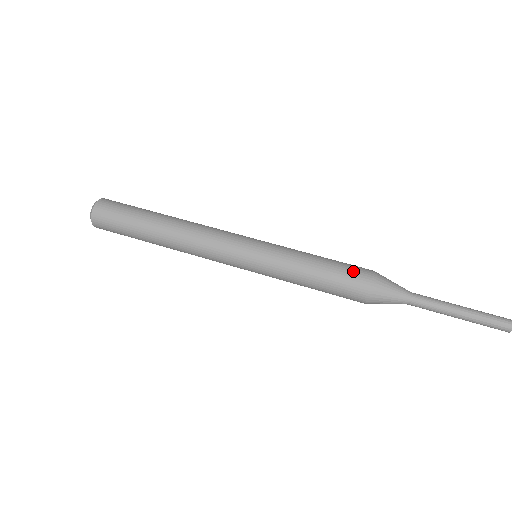
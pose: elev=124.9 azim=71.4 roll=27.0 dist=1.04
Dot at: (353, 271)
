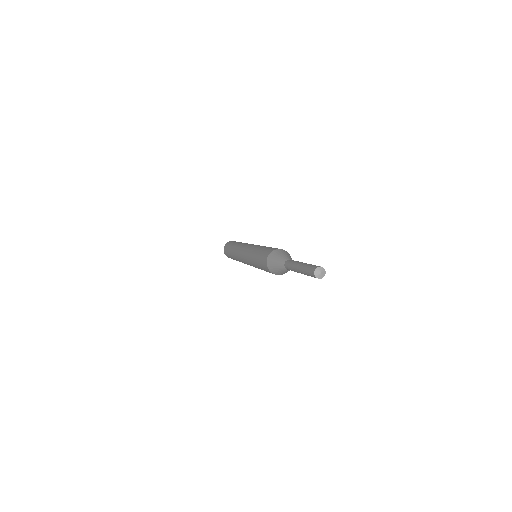
Dot at: (268, 250)
